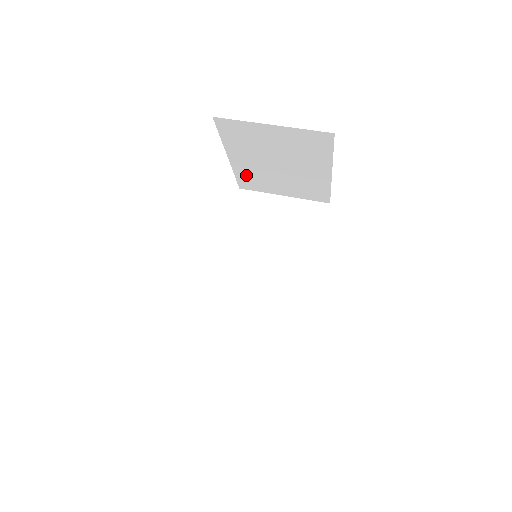
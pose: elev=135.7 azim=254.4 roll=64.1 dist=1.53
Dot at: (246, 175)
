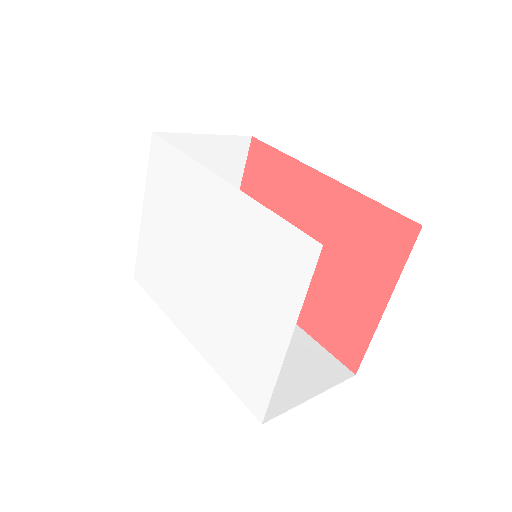
Dot at: occluded
